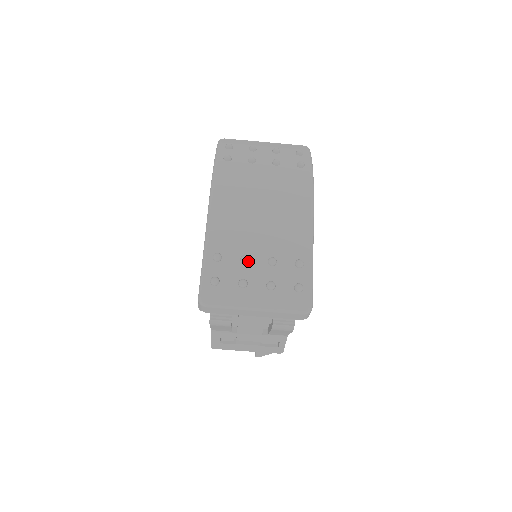
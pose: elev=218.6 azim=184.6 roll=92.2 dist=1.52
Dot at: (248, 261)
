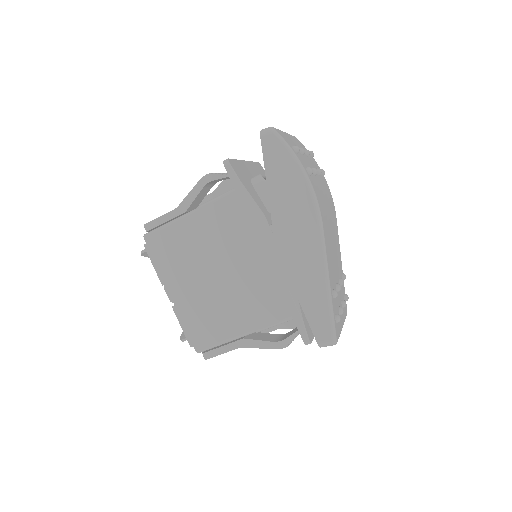
Dot at: (339, 288)
